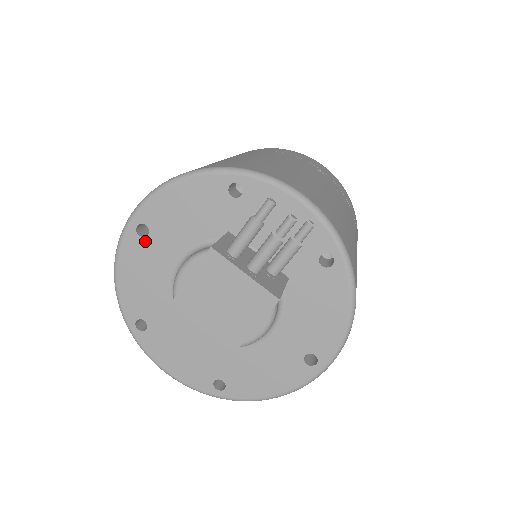
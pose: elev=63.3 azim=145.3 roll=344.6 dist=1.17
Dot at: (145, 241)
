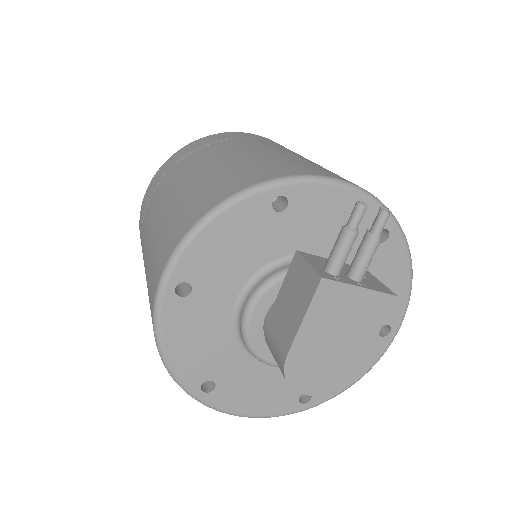
Dot at: (189, 299)
